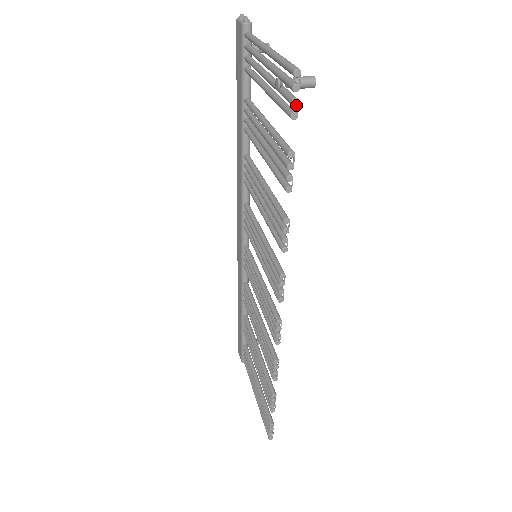
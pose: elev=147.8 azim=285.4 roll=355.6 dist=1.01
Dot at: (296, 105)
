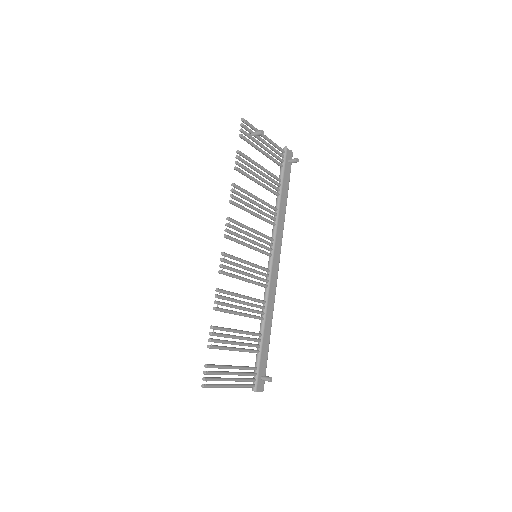
Dot at: (241, 131)
